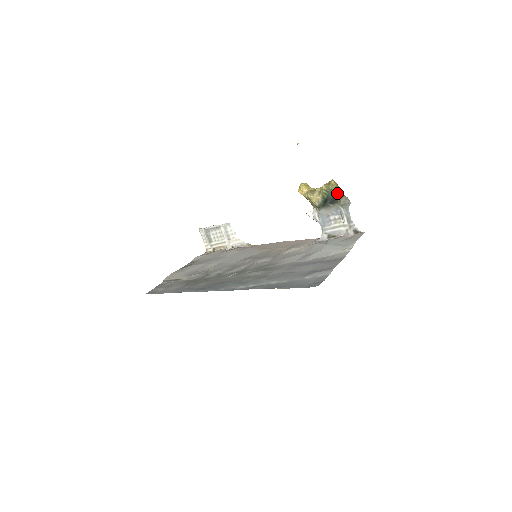
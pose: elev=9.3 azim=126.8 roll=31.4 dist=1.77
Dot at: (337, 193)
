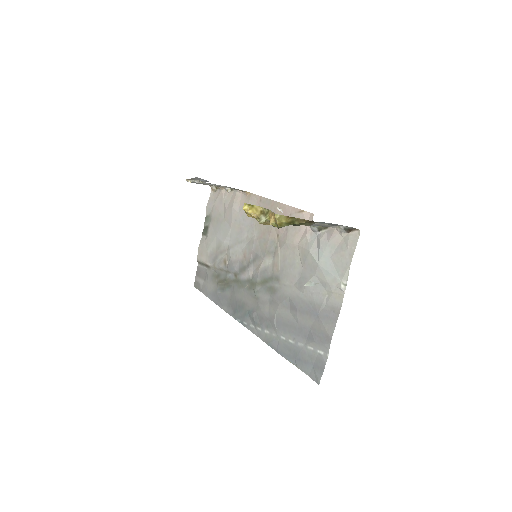
Dot at: (293, 224)
